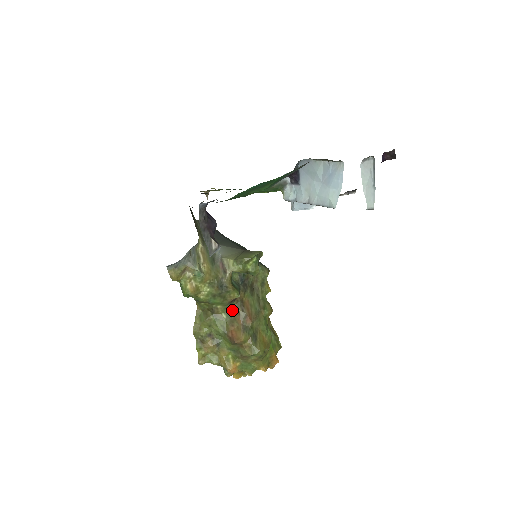
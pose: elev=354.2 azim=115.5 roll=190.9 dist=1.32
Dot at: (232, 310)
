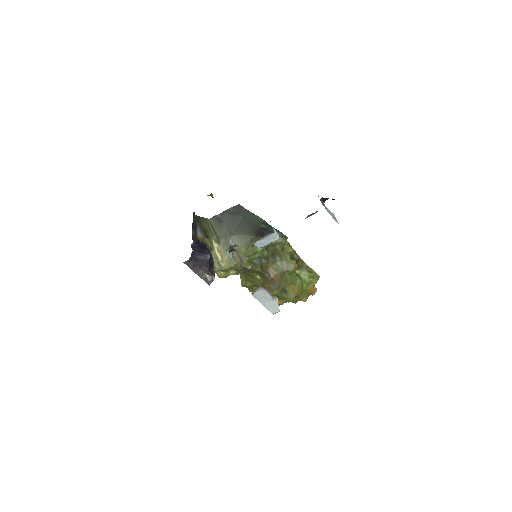
Dot at: (262, 274)
